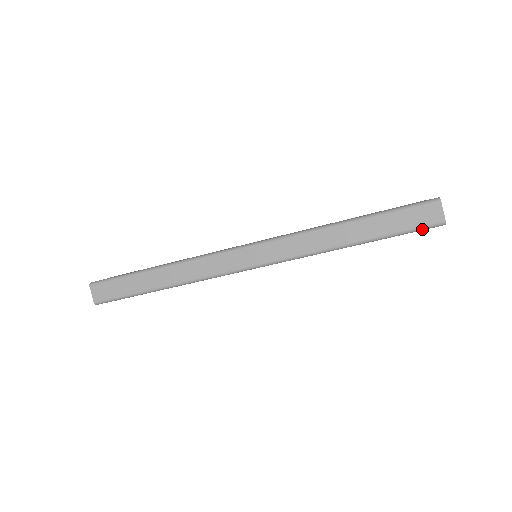
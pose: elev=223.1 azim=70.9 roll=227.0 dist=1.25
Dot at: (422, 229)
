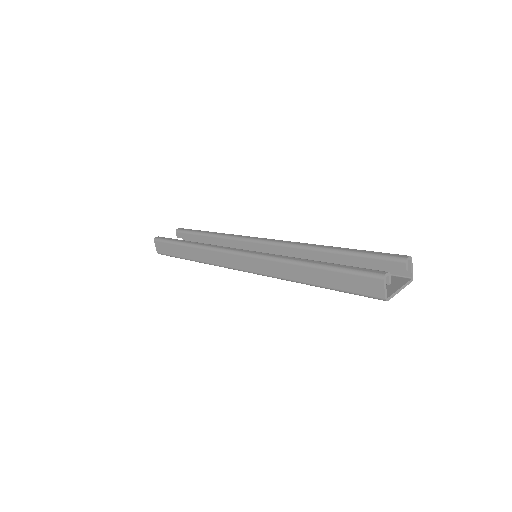
Dot at: (366, 296)
